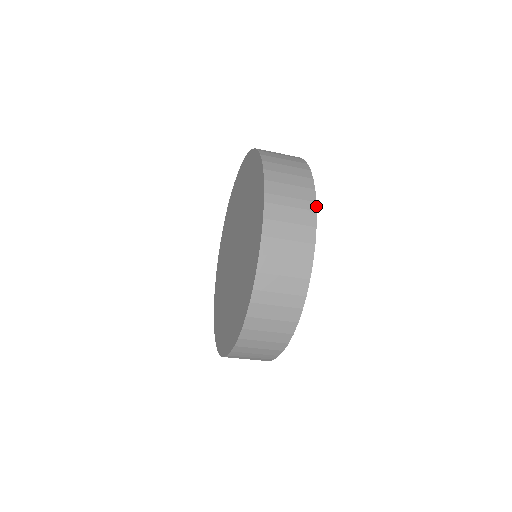
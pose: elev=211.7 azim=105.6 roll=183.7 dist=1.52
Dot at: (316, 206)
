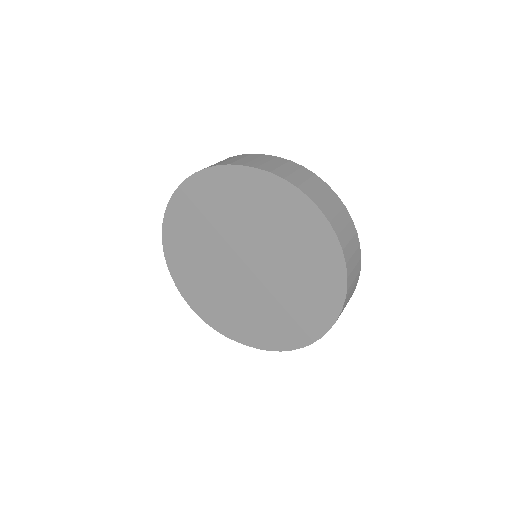
Dot at: occluded
